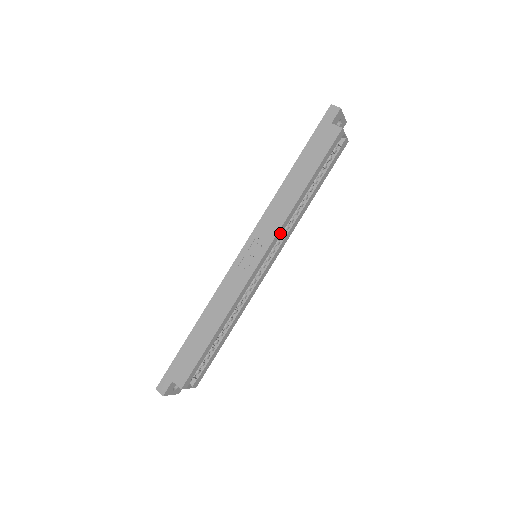
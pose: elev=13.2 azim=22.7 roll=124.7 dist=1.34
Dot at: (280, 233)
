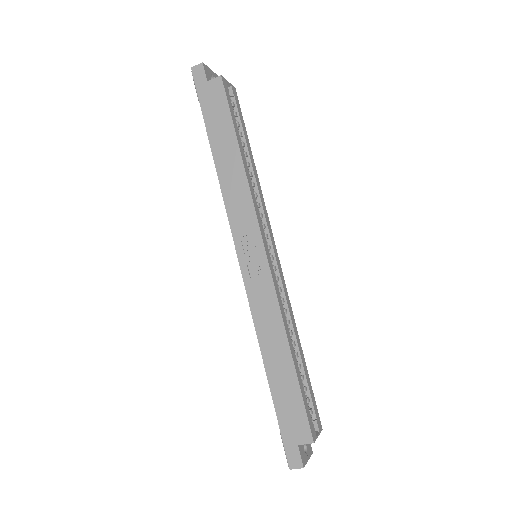
Dot at: (258, 213)
